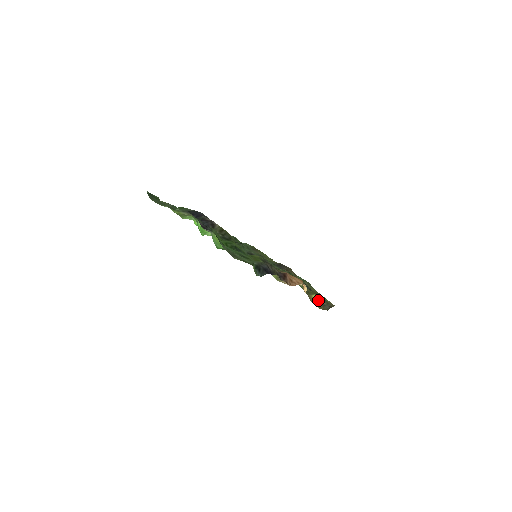
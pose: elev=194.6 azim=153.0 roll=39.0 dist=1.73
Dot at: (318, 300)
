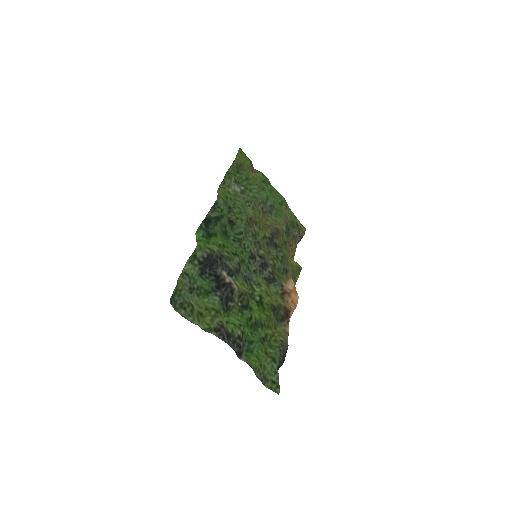
Dot at: (297, 263)
